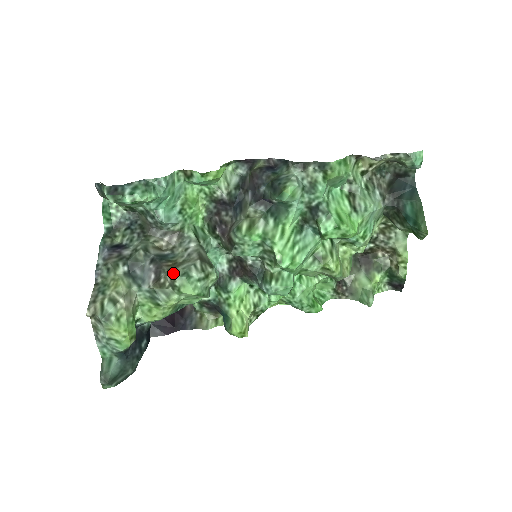
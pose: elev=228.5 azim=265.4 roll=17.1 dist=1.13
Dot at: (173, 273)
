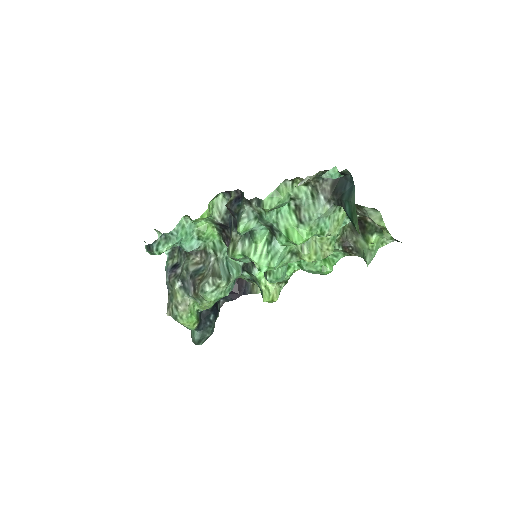
Dot at: (198, 288)
